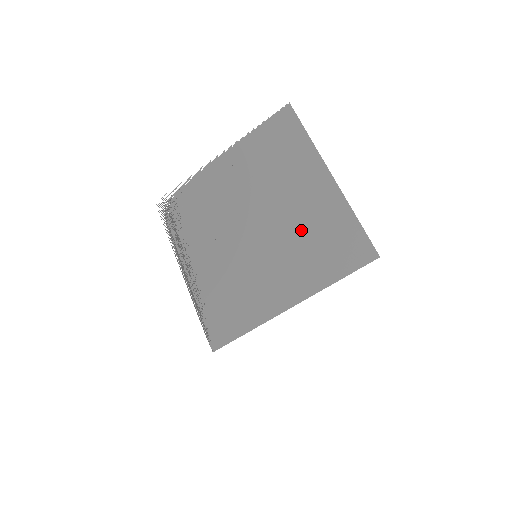
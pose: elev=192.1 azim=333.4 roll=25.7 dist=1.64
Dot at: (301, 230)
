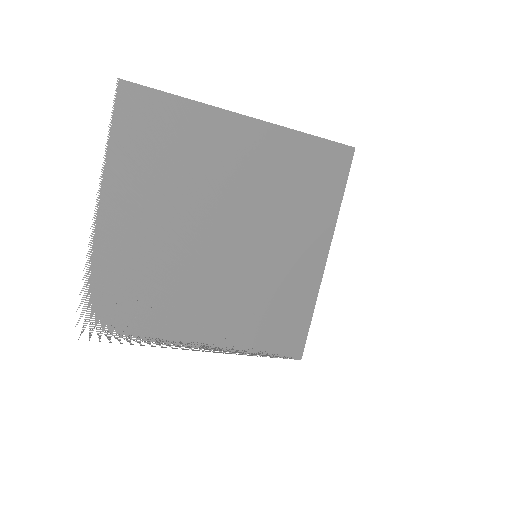
Dot at: (274, 193)
